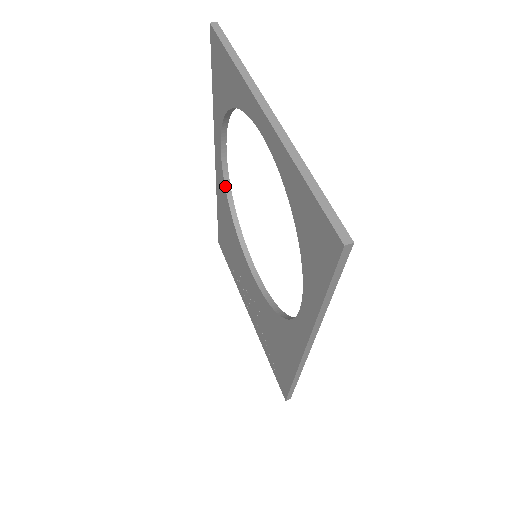
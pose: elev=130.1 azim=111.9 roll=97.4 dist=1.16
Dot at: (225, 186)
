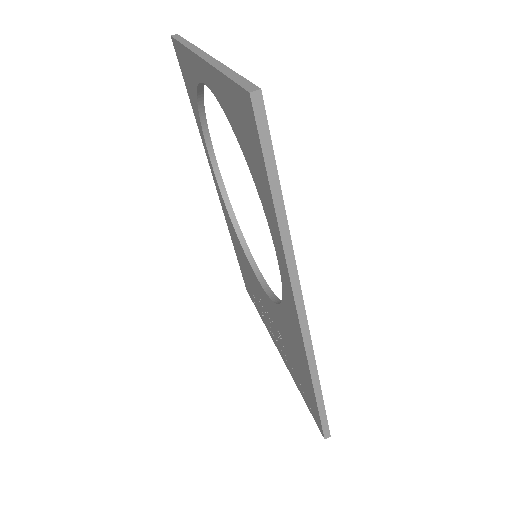
Dot at: (225, 203)
